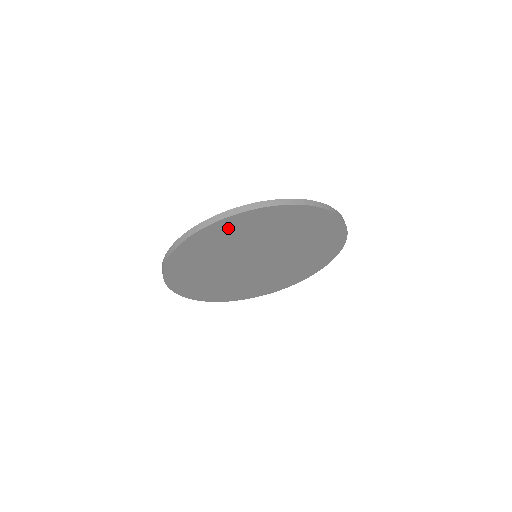
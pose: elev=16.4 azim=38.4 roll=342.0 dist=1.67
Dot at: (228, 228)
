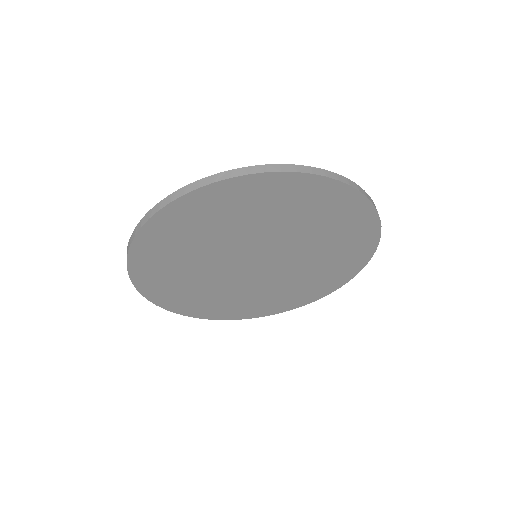
Dot at: (281, 191)
